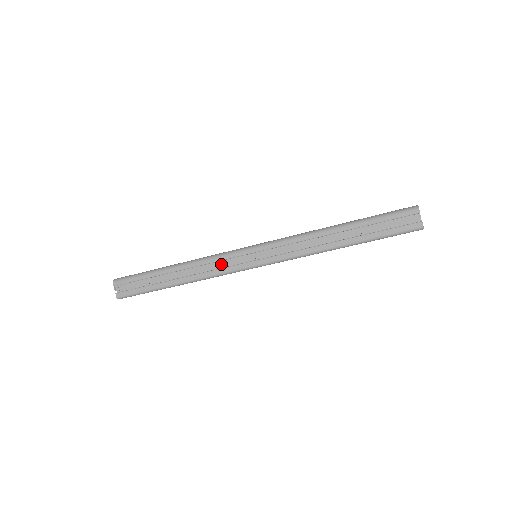
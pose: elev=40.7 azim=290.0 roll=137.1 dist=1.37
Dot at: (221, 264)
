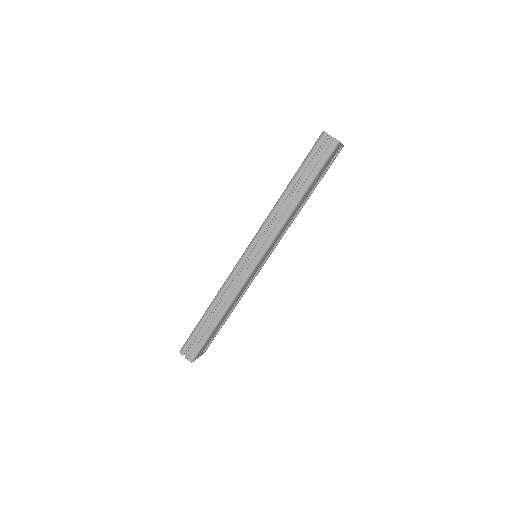
Dot at: (237, 280)
